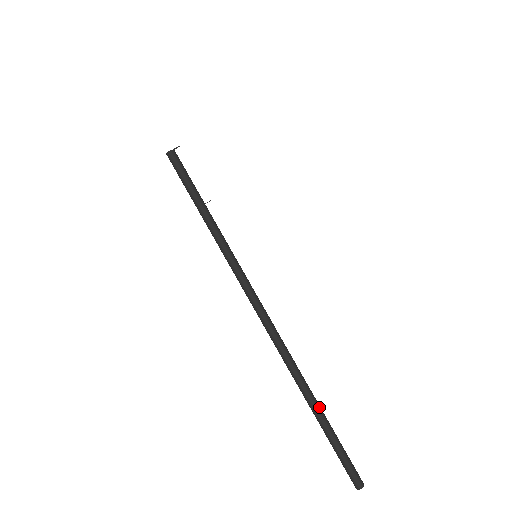
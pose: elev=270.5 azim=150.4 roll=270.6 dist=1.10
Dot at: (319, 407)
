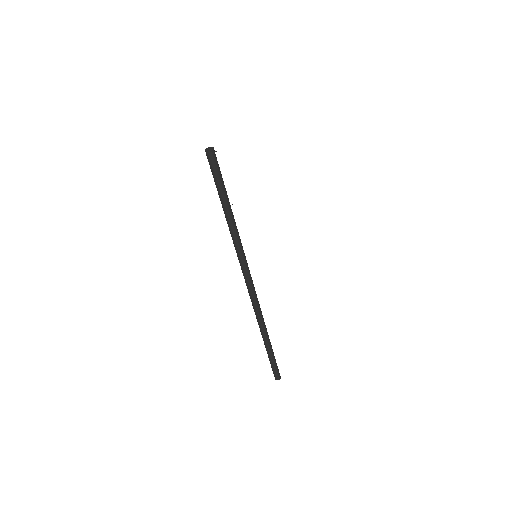
Dot at: (268, 342)
